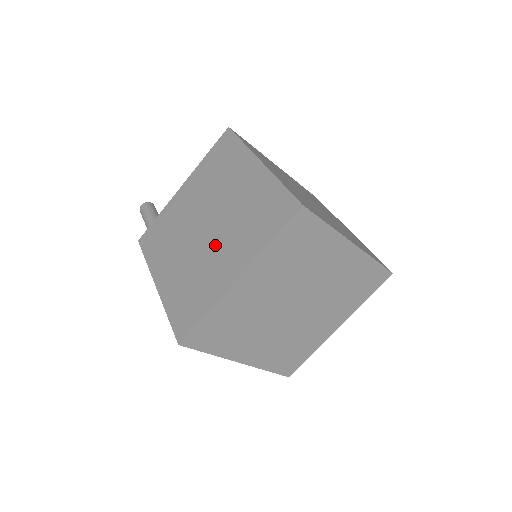
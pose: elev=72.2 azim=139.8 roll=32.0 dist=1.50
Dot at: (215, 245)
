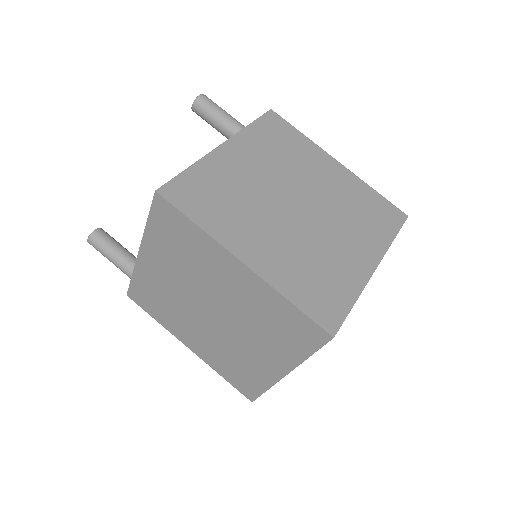
Dot at: (238, 337)
